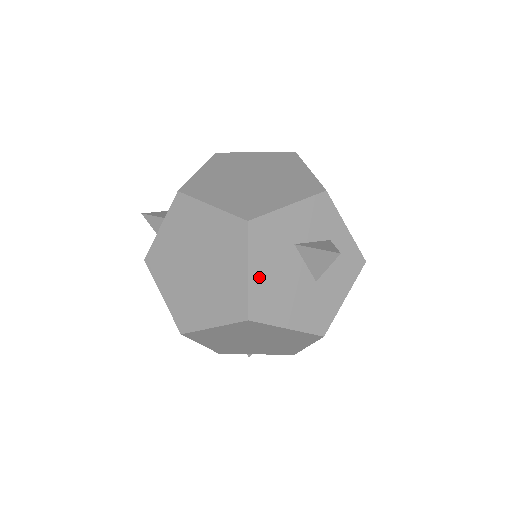
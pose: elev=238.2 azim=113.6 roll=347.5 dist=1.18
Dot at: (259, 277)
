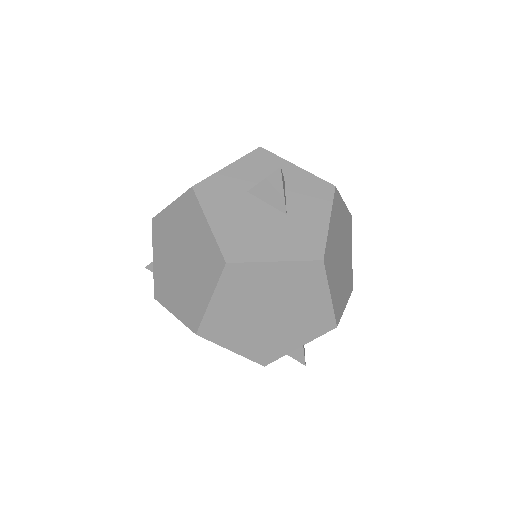
Dot at: (222, 225)
